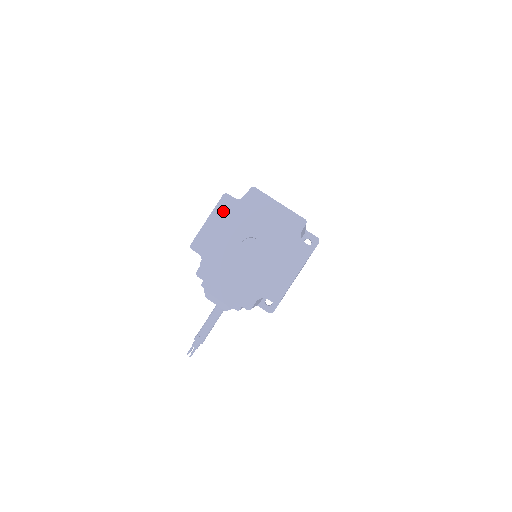
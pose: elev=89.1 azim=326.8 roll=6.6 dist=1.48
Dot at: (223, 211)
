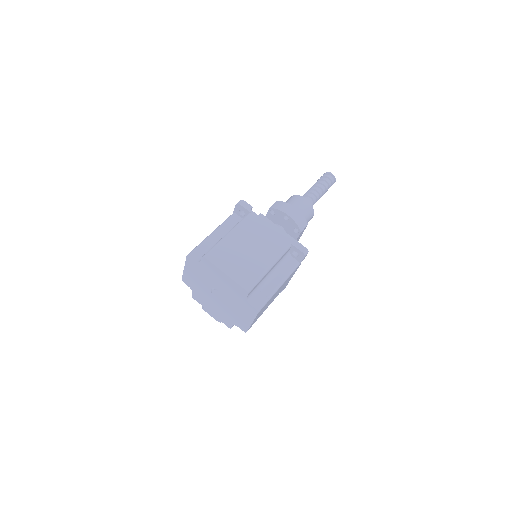
Dot at: (191, 266)
